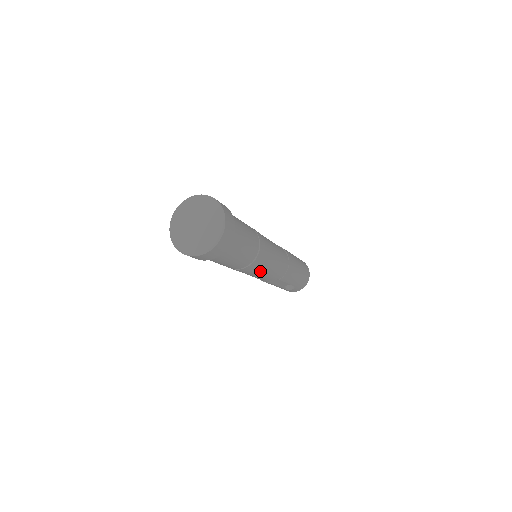
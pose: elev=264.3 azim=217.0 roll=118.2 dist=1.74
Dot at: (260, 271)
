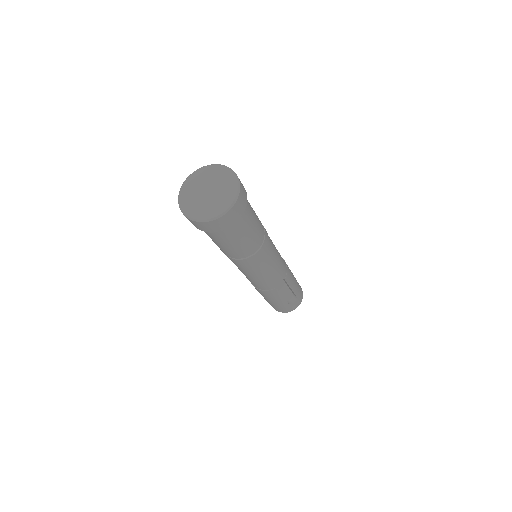
Dot at: (270, 260)
